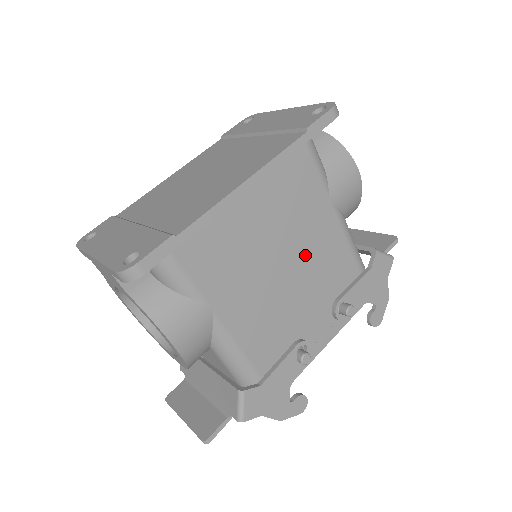
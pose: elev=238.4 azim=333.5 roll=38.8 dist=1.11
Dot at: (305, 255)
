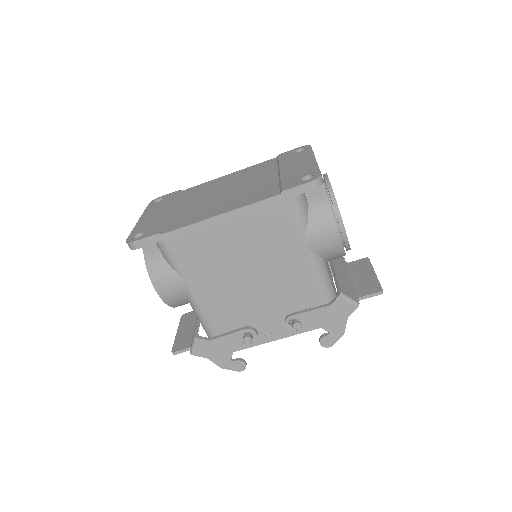
Dot at: (271, 274)
